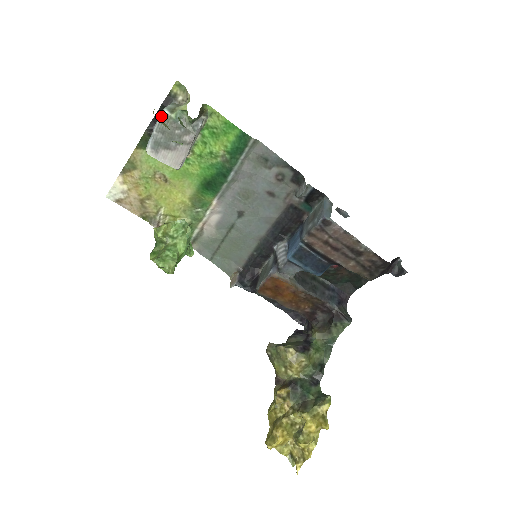
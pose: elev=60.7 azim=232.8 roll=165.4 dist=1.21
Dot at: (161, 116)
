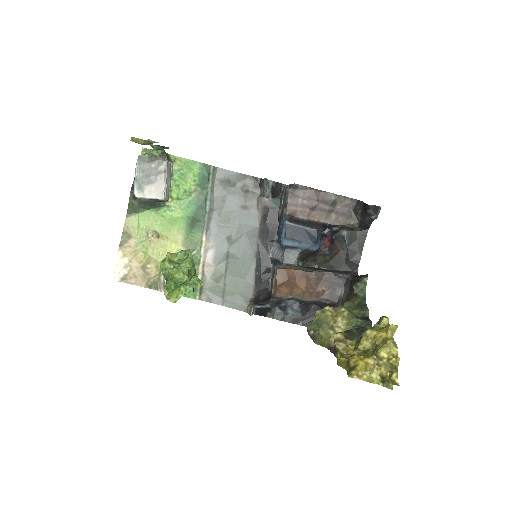
Dot at: (138, 159)
